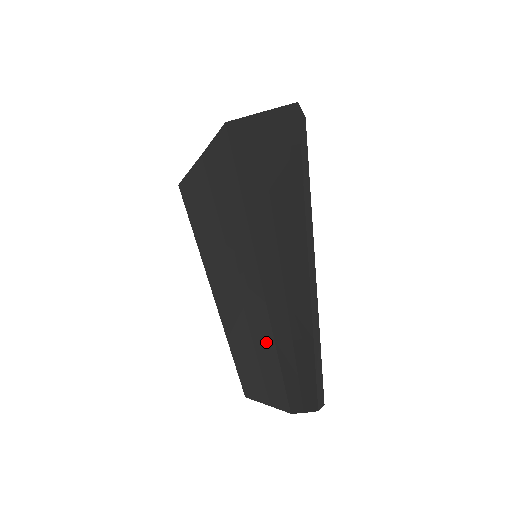
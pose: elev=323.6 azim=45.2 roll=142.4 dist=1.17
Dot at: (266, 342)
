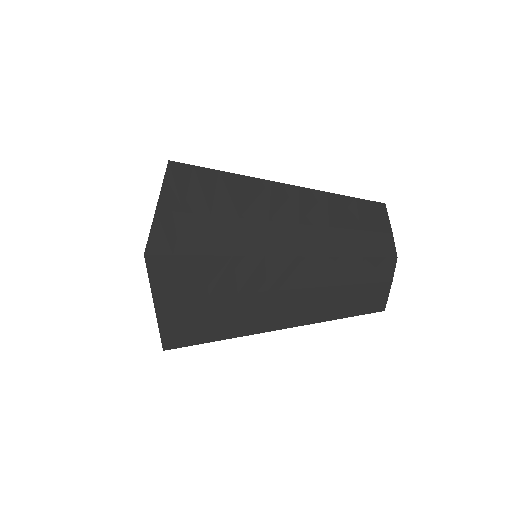
Dot at: (331, 268)
